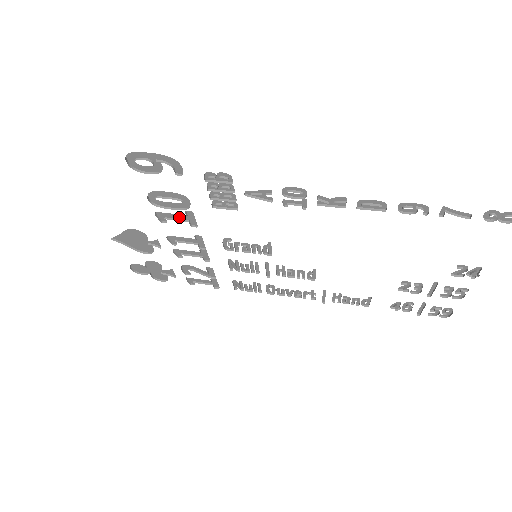
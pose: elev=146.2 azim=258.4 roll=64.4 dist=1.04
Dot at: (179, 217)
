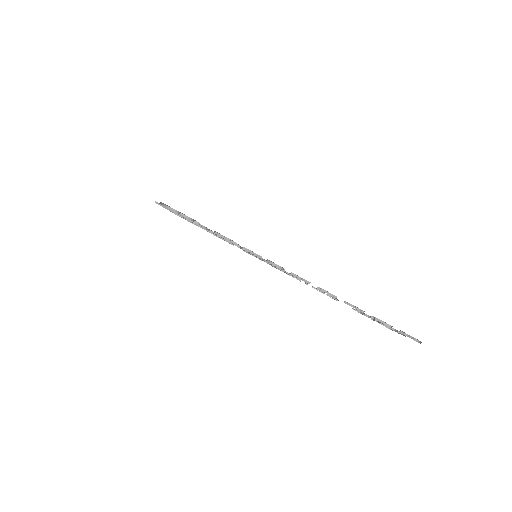
Dot at: occluded
